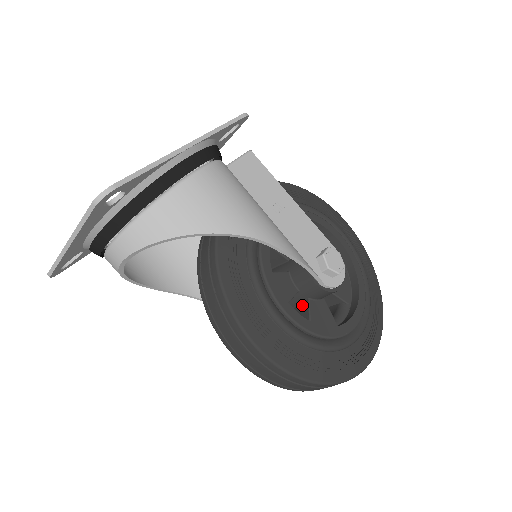
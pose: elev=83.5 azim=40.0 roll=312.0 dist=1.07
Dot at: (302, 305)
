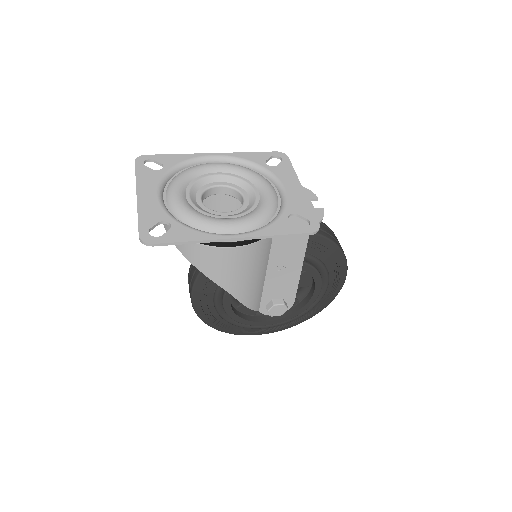
Dot at: occluded
